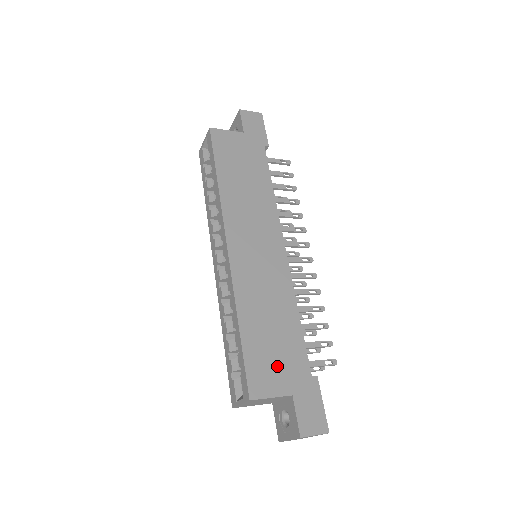
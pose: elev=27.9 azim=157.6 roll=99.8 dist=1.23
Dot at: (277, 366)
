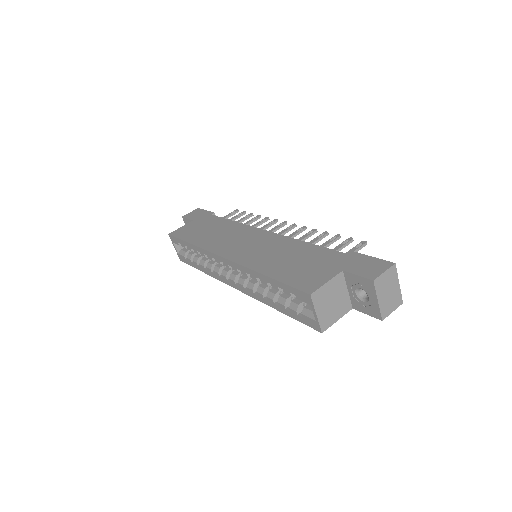
Dot at: (315, 269)
